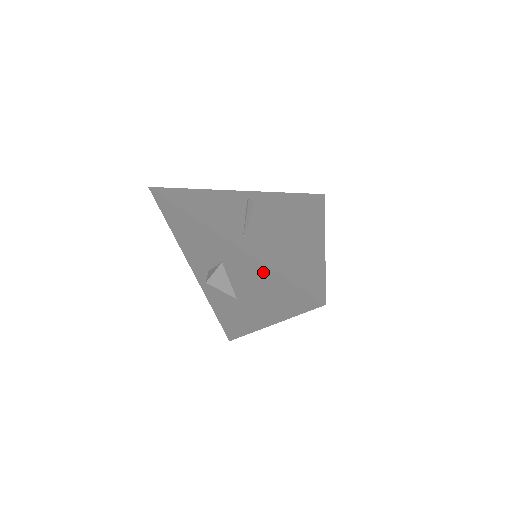
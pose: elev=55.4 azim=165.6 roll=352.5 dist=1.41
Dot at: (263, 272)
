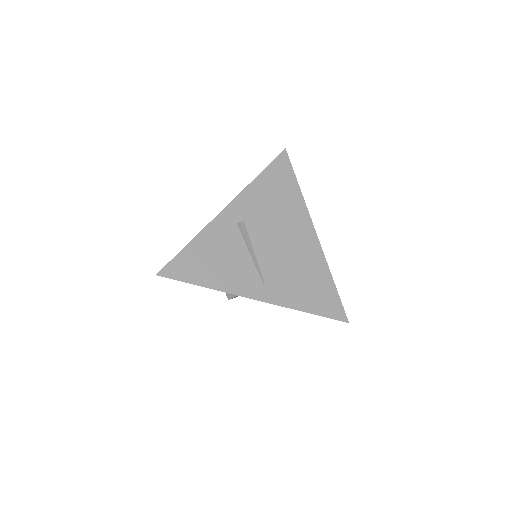
Dot at: occluded
